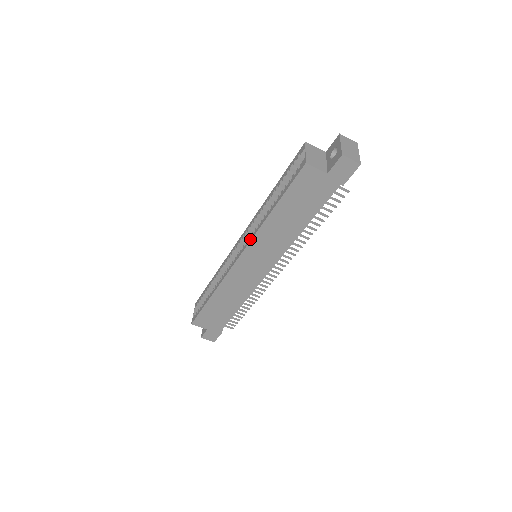
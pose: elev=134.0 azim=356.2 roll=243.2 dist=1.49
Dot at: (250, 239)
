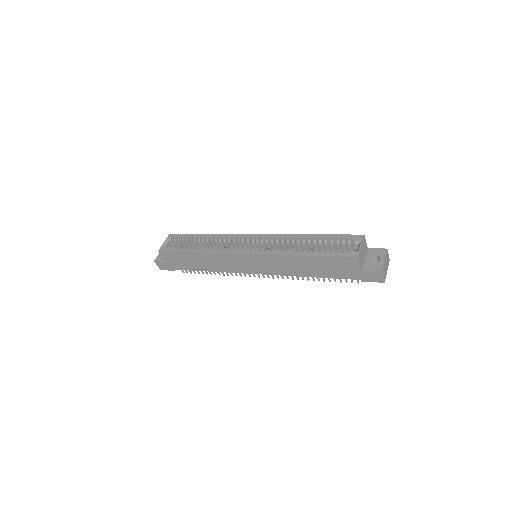
Dot at: (269, 253)
